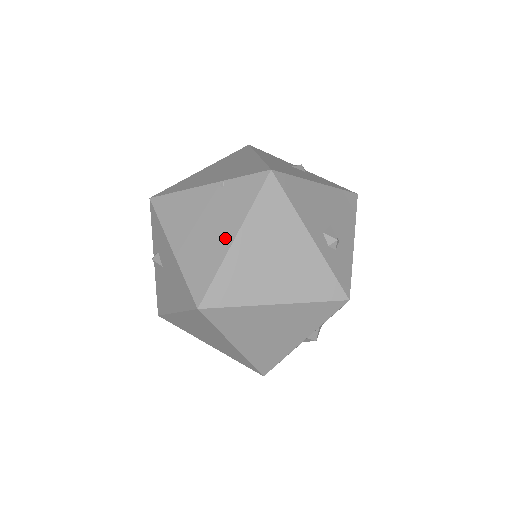
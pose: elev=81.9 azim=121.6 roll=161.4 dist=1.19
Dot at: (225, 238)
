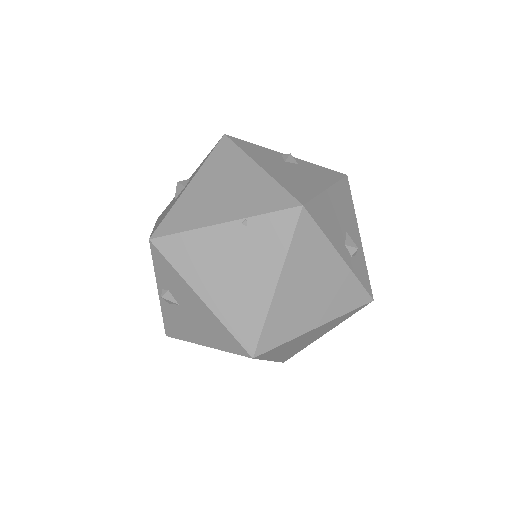
Dot at: (265, 284)
